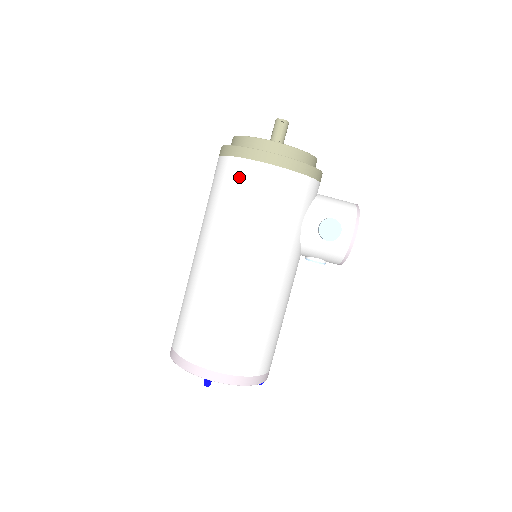
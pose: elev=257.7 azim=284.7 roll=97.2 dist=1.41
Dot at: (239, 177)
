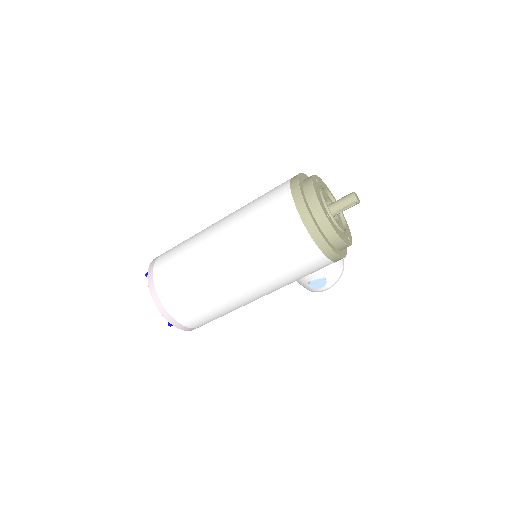
Dot at: (298, 247)
